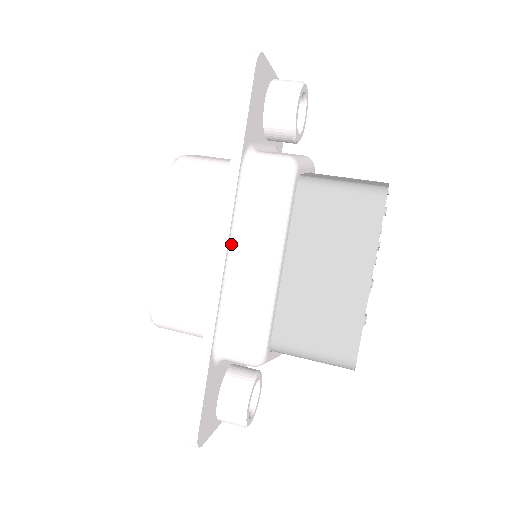
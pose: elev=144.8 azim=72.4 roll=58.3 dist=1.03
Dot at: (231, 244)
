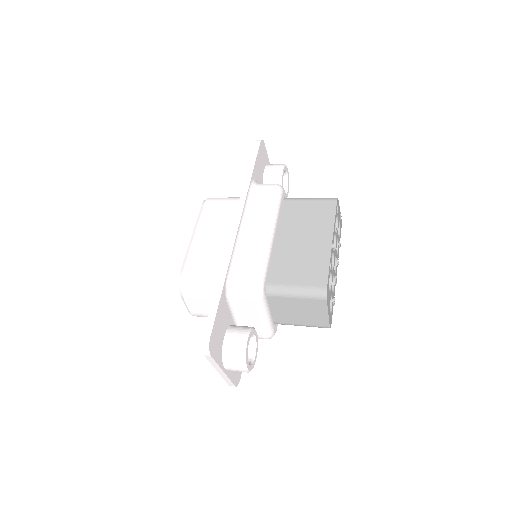
Dot at: (242, 221)
